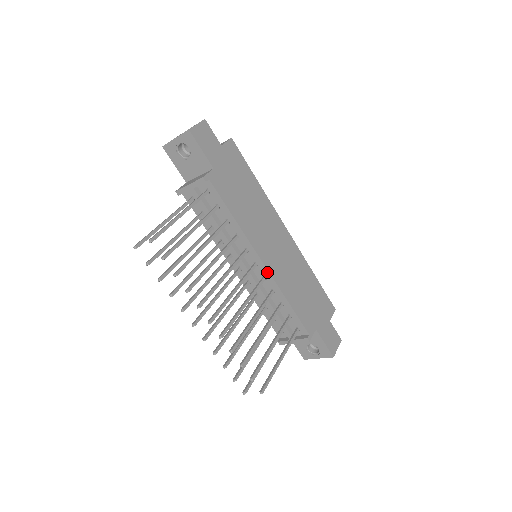
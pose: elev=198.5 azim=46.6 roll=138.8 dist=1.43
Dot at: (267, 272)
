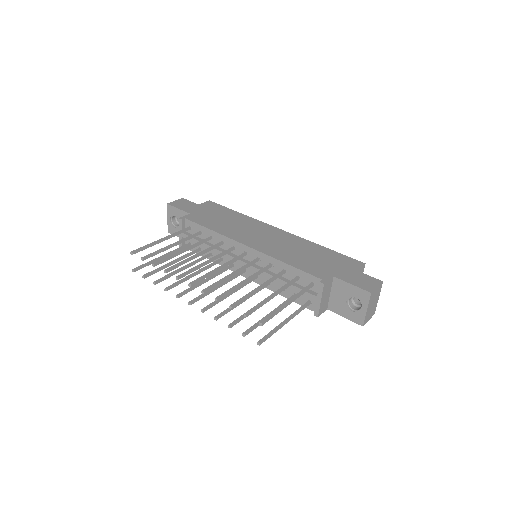
Dot at: (255, 251)
